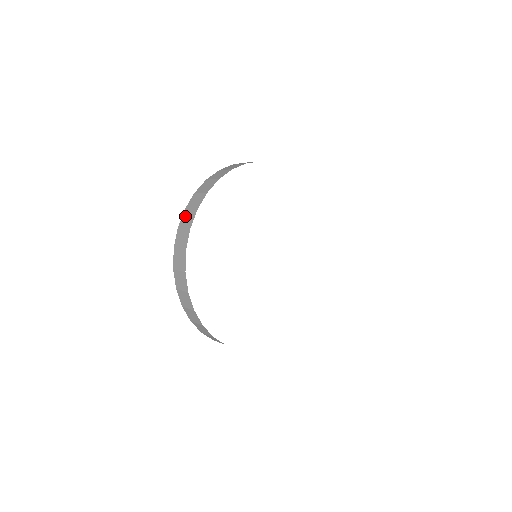
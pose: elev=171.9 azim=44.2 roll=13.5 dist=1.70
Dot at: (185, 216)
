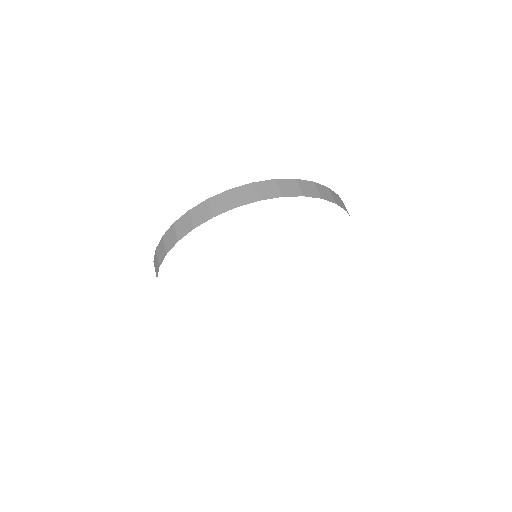
Dot at: (246, 189)
